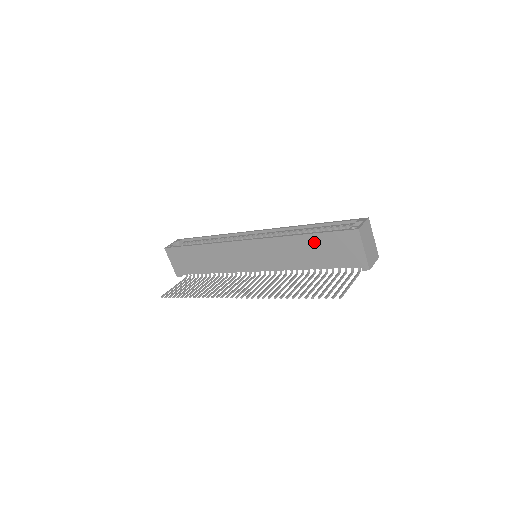
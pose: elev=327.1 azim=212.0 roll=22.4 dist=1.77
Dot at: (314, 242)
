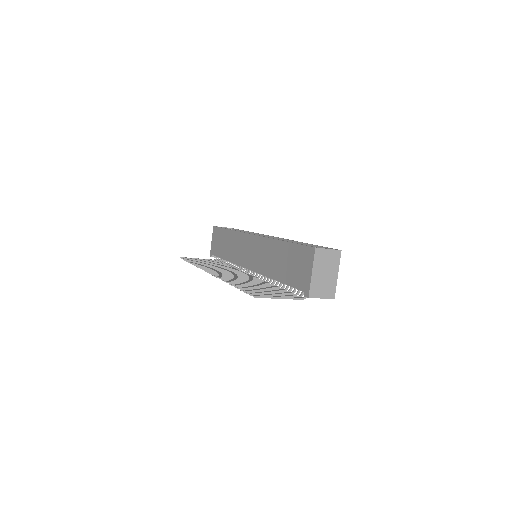
Dot at: (286, 251)
